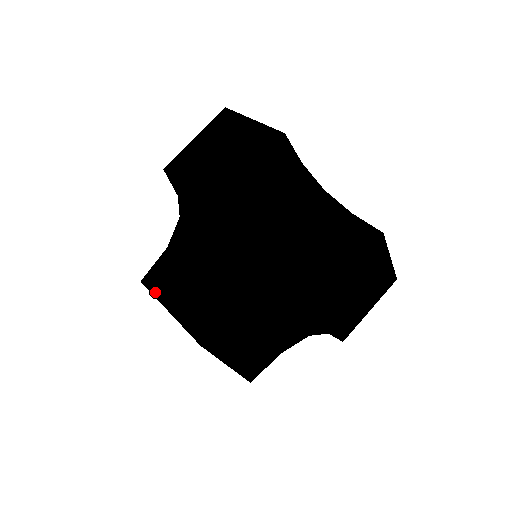
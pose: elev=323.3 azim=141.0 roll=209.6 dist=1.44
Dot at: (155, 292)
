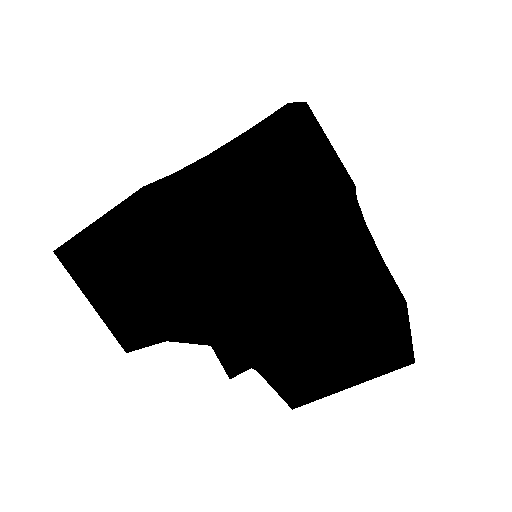
Dot at: occluded
